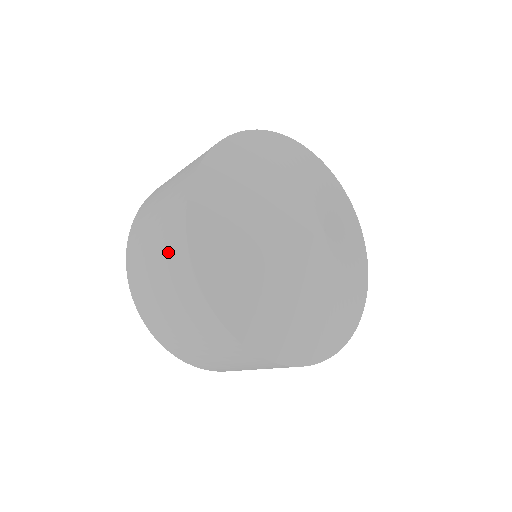
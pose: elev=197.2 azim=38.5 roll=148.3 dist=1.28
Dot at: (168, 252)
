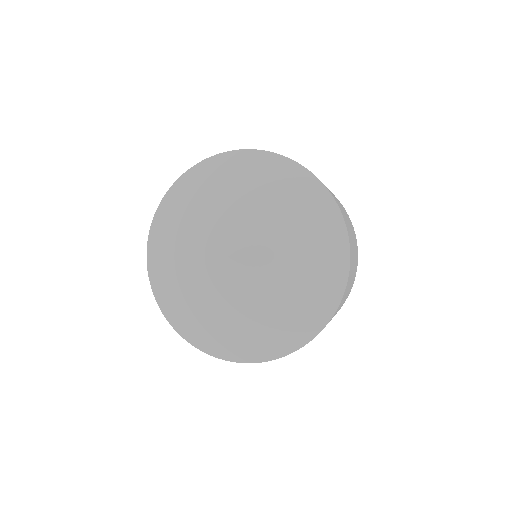
Dot at: occluded
